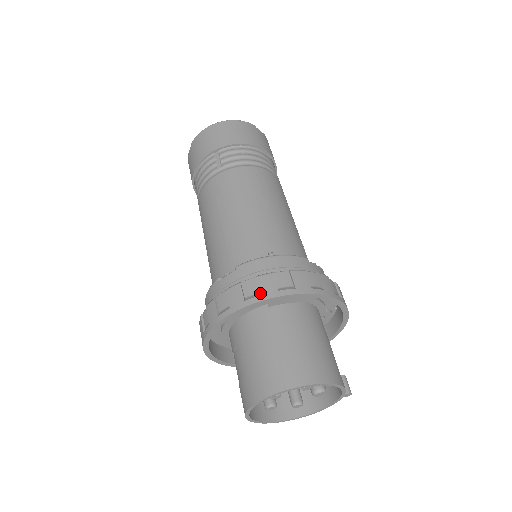
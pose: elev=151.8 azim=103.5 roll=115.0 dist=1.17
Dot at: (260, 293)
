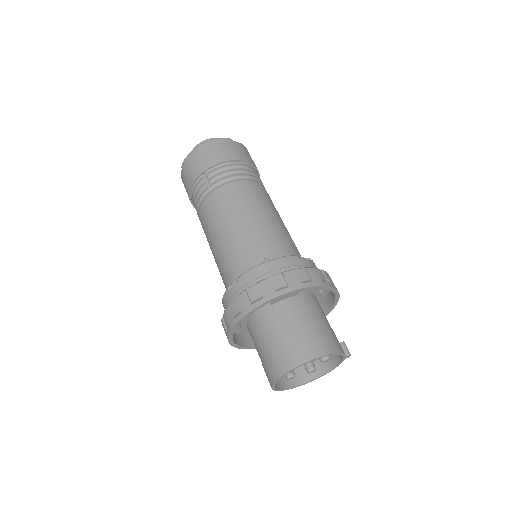
Dot at: (262, 296)
